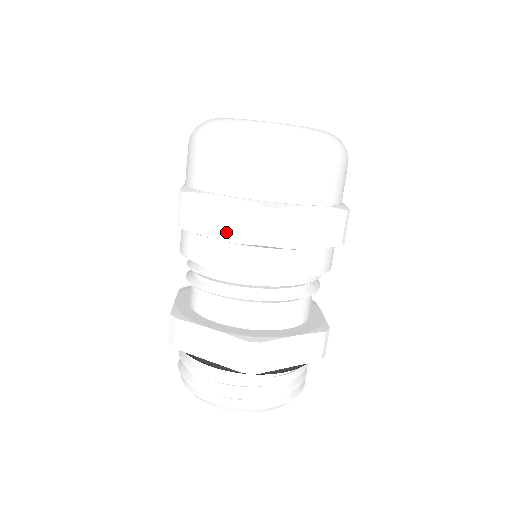
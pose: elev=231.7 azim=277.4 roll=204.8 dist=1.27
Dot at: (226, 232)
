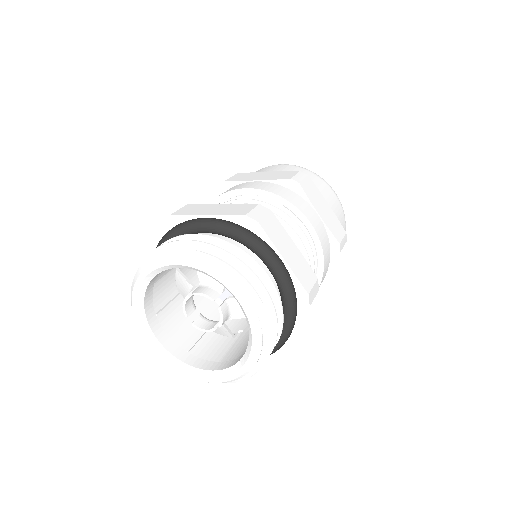
Dot at: (264, 178)
